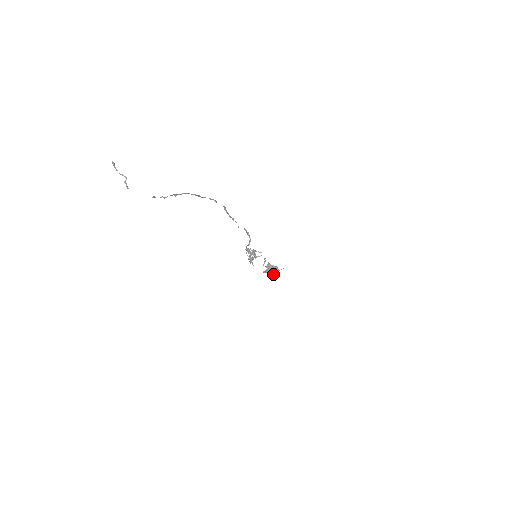
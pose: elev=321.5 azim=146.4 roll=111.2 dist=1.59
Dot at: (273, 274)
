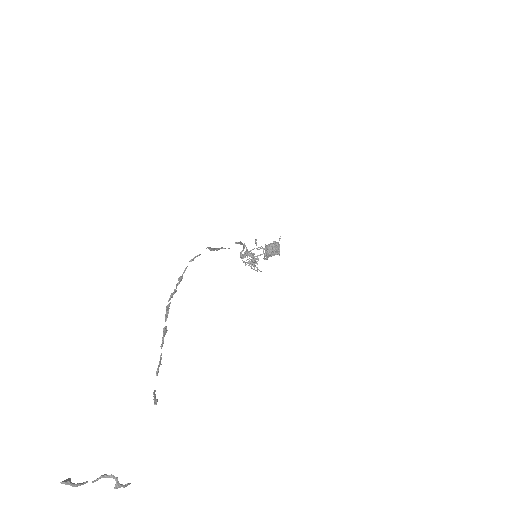
Dot at: occluded
